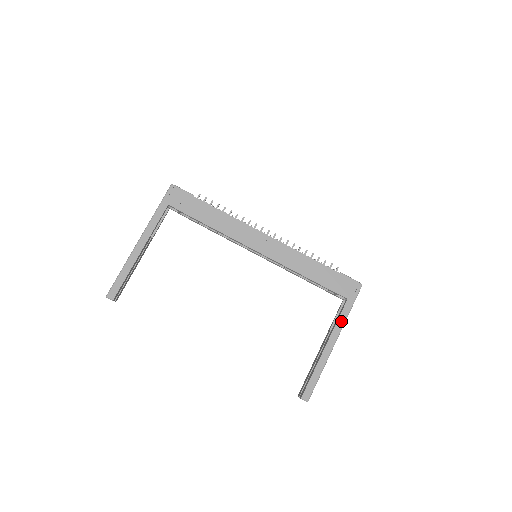
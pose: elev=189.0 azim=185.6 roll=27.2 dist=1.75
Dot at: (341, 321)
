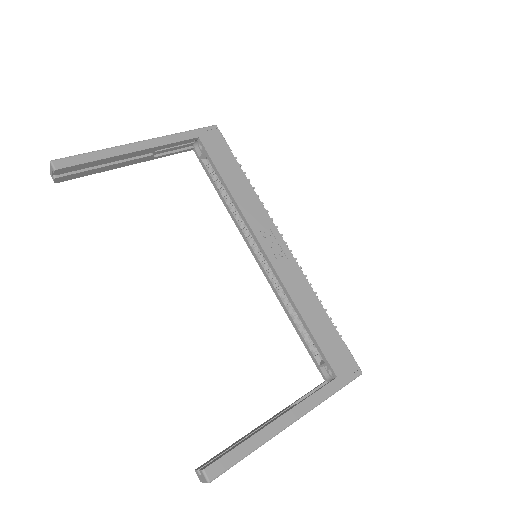
Dot at: (315, 399)
